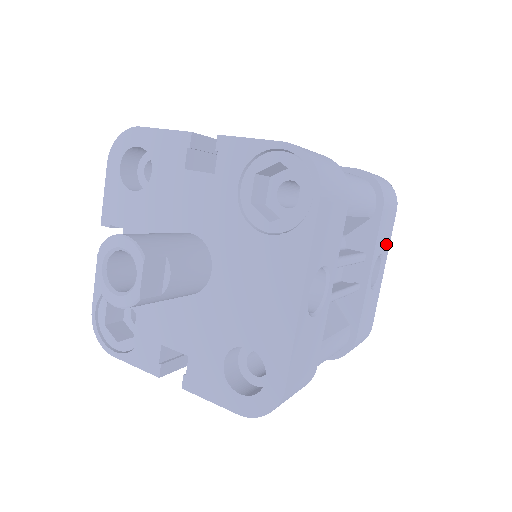
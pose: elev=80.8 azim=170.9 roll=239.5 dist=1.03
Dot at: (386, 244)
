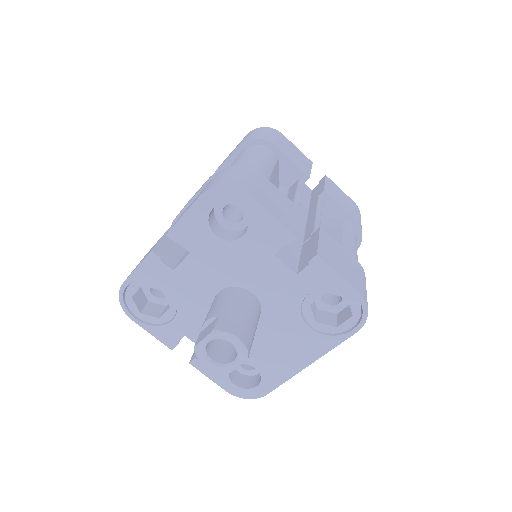
Dot at: occluded
